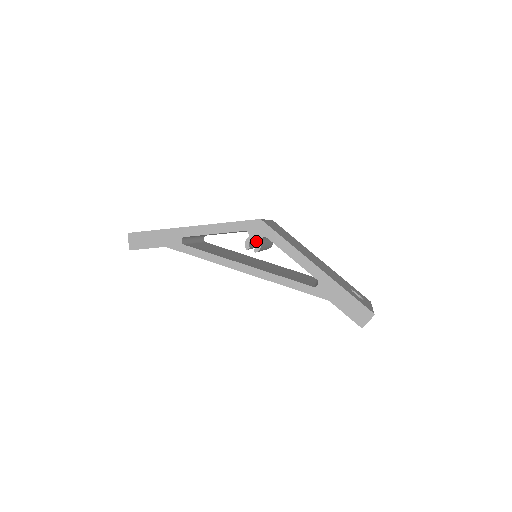
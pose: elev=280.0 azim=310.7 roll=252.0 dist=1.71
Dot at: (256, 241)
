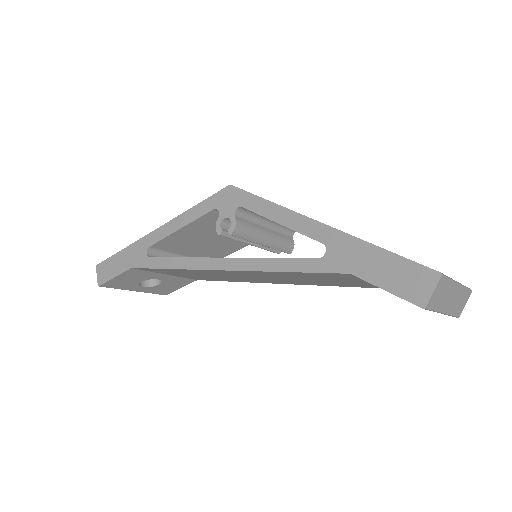
Dot at: (229, 217)
